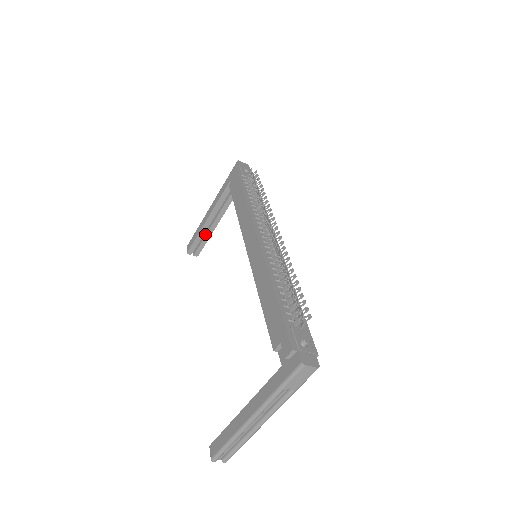
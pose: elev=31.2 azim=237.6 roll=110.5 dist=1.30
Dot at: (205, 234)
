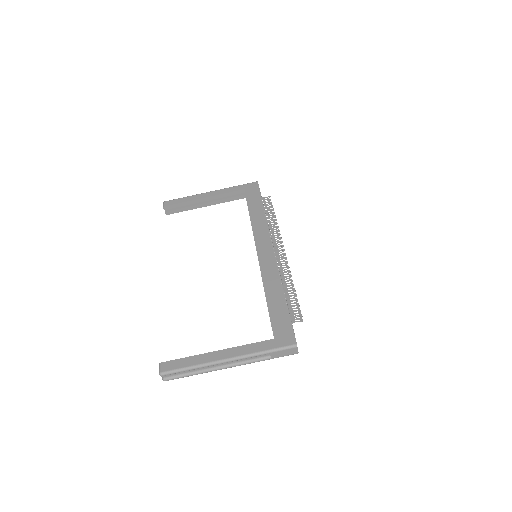
Dot at: (189, 205)
